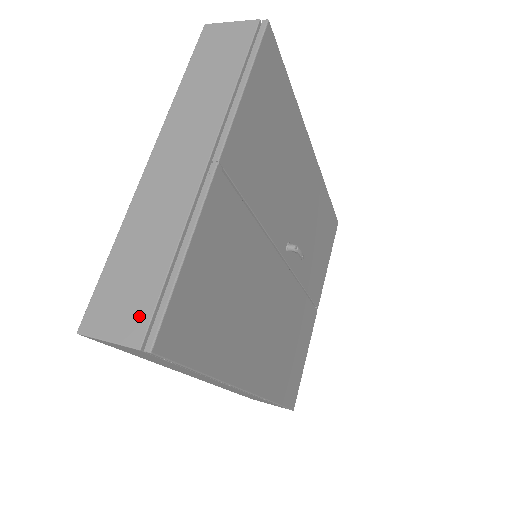
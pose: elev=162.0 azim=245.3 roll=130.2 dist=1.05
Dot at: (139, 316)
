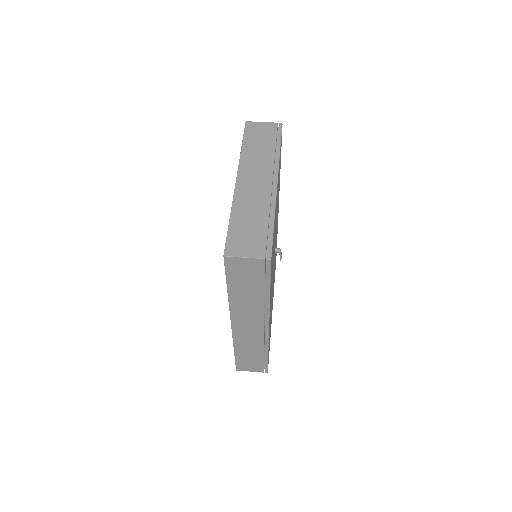
Dot at: (259, 246)
